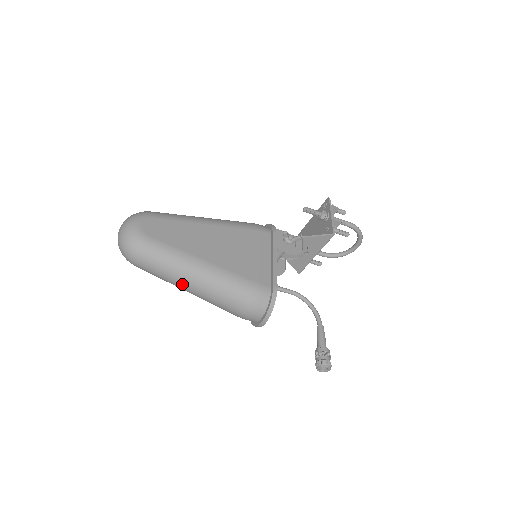
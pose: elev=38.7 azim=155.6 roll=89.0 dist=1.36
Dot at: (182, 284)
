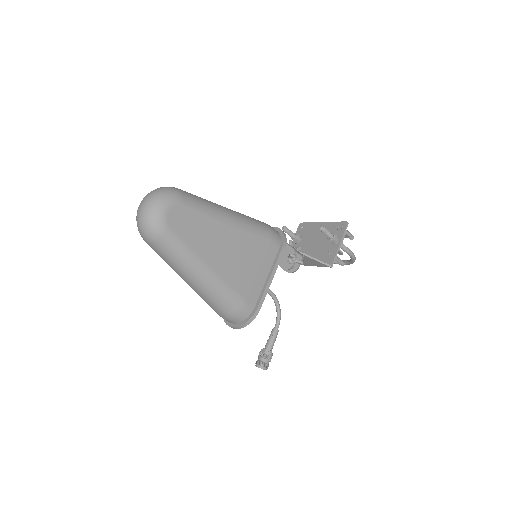
Dot at: (181, 275)
